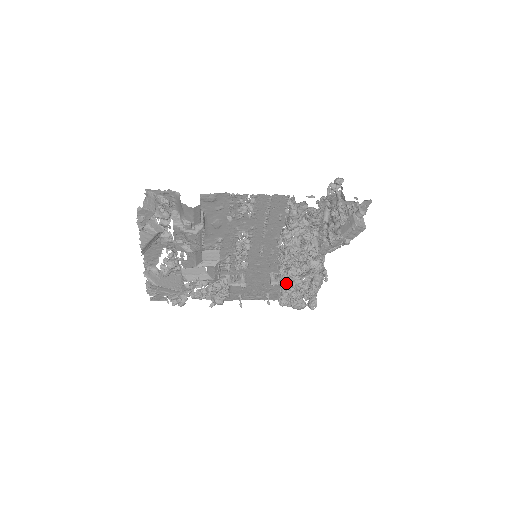
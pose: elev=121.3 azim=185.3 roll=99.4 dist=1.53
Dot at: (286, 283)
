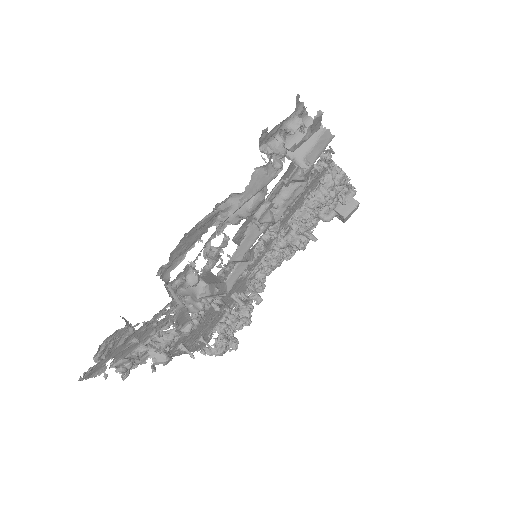
Dot at: occluded
